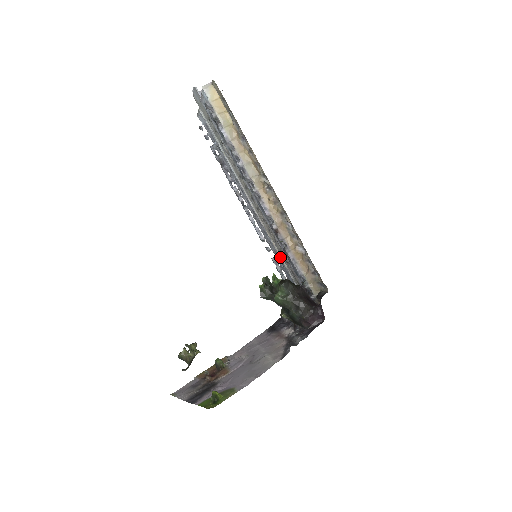
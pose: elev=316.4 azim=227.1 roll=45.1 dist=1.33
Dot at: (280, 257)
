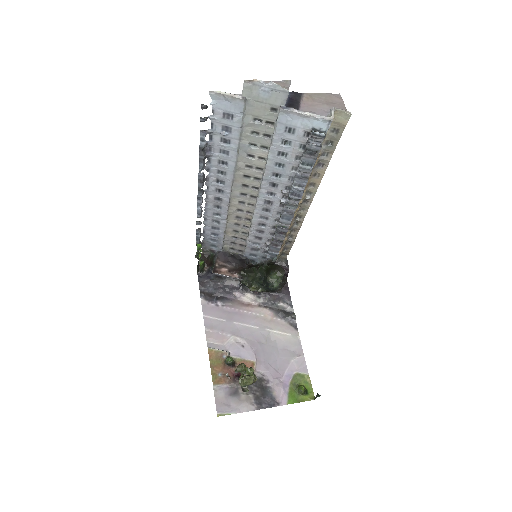
Dot at: (224, 232)
